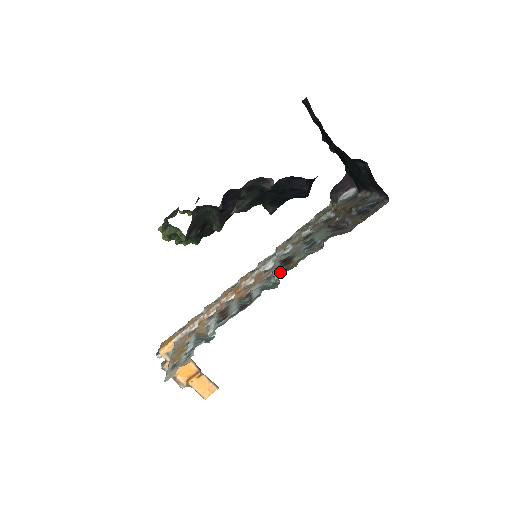
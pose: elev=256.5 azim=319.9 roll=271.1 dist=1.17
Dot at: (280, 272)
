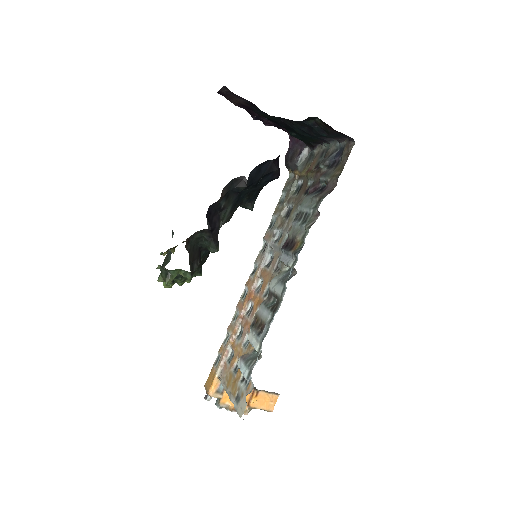
Dot at: (290, 258)
